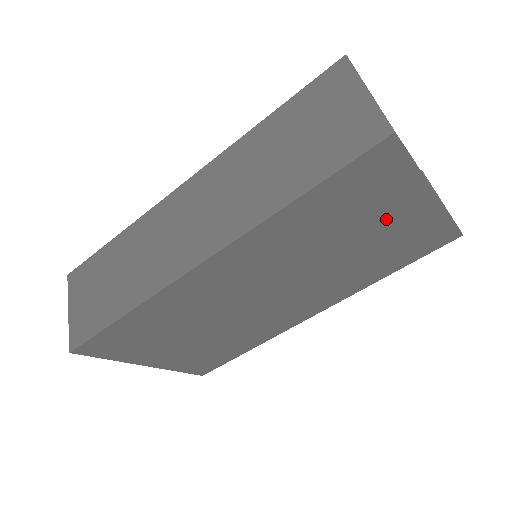
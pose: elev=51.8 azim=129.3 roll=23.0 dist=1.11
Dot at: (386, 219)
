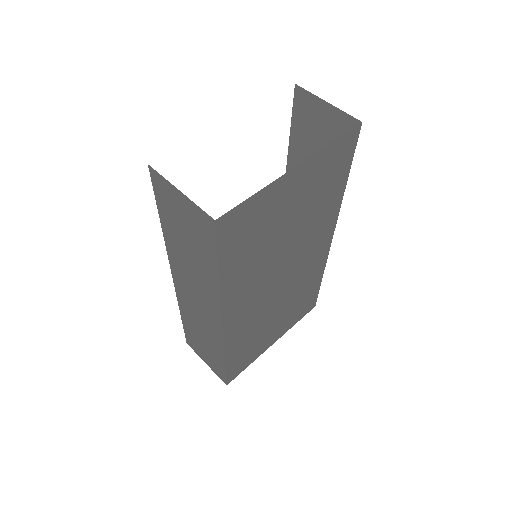
Dot at: (288, 203)
